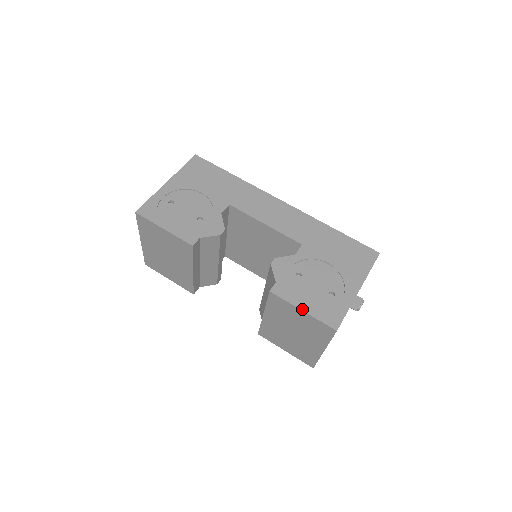
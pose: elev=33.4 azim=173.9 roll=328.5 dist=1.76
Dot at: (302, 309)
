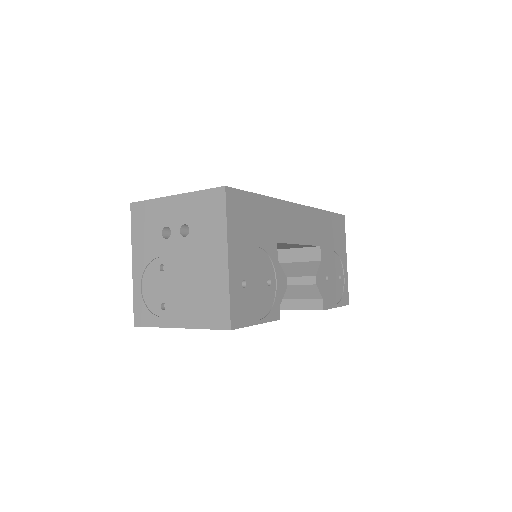
Dot at: (337, 306)
